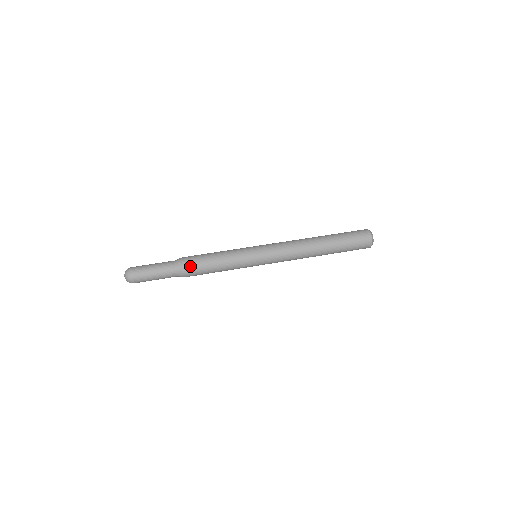
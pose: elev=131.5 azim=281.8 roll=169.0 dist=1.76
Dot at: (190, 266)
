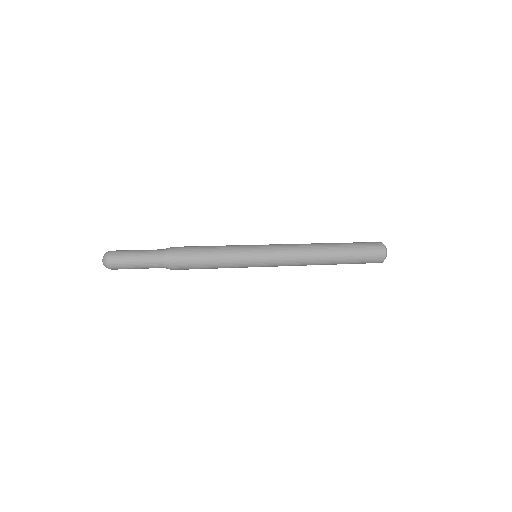
Dot at: (180, 249)
